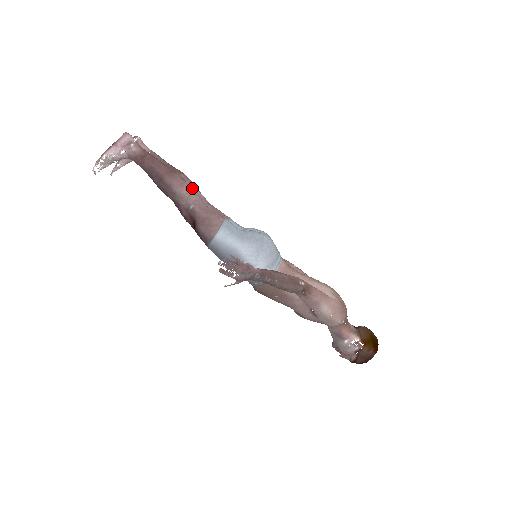
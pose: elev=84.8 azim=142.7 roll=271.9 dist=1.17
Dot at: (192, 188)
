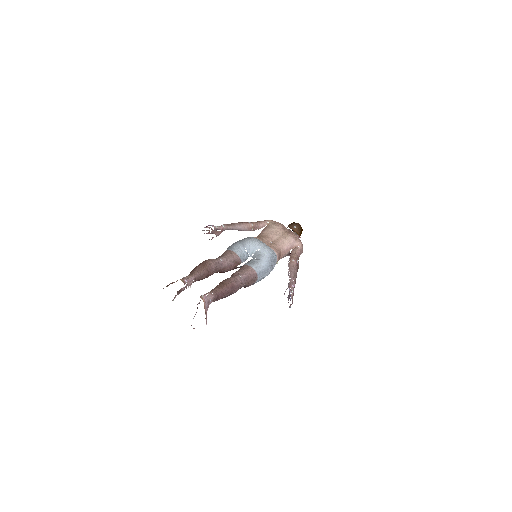
Dot at: (219, 265)
